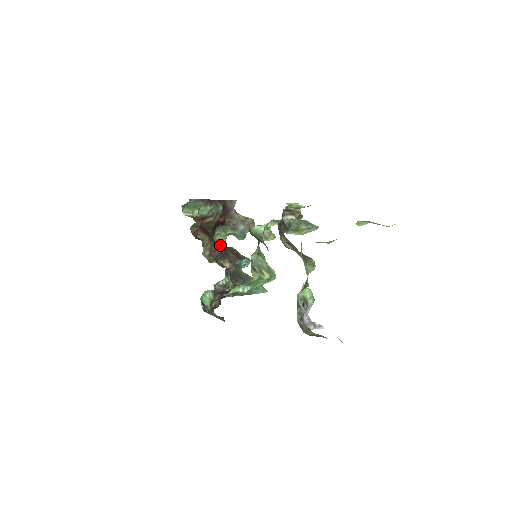
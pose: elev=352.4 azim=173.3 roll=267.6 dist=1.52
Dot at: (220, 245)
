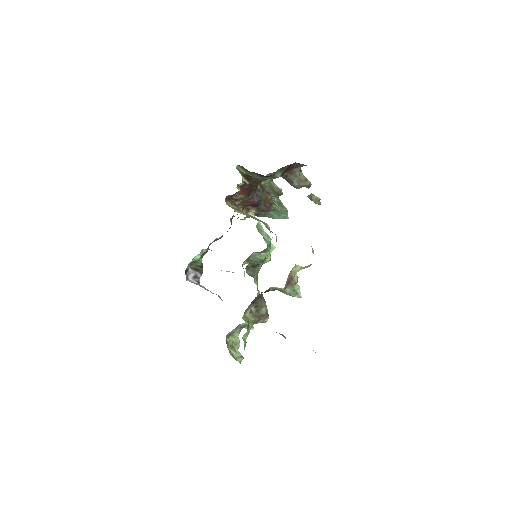
Dot at: (258, 196)
